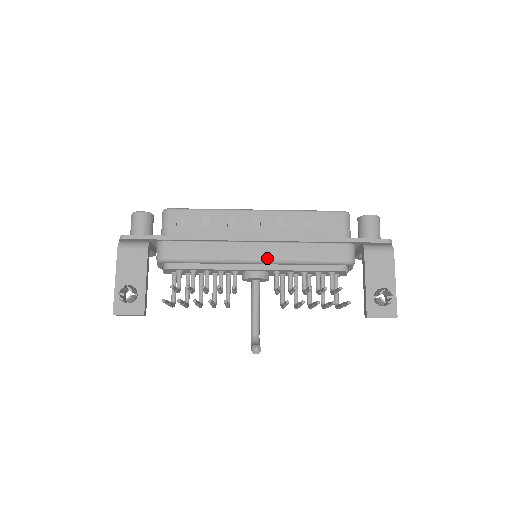
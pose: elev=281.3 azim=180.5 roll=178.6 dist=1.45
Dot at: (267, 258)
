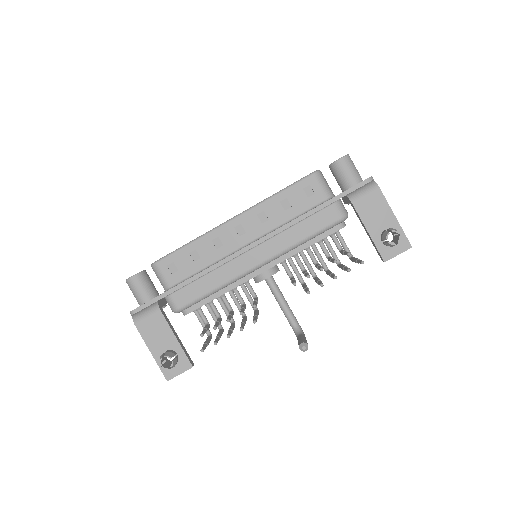
Dot at: (268, 258)
